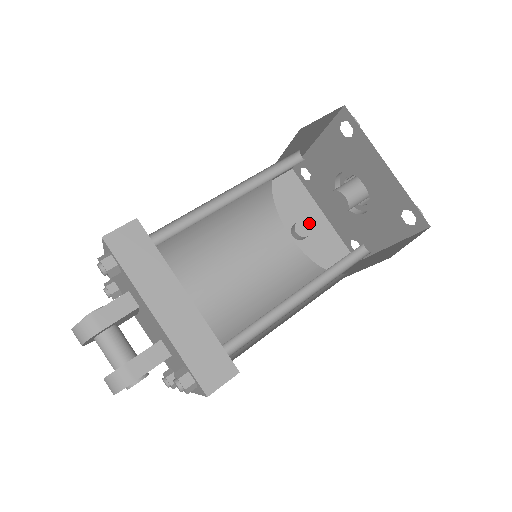
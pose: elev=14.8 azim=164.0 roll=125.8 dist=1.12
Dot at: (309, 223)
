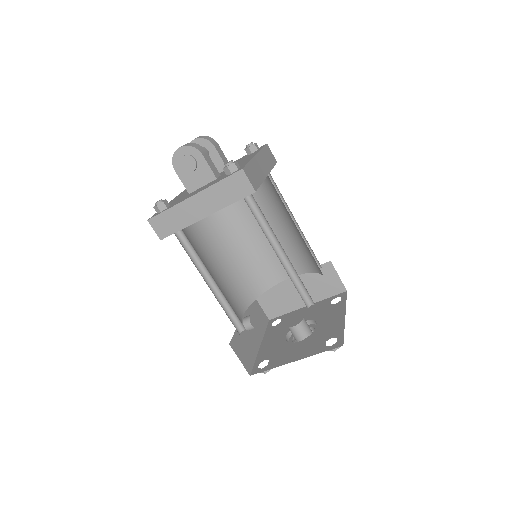
Dot at: (253, 332)
